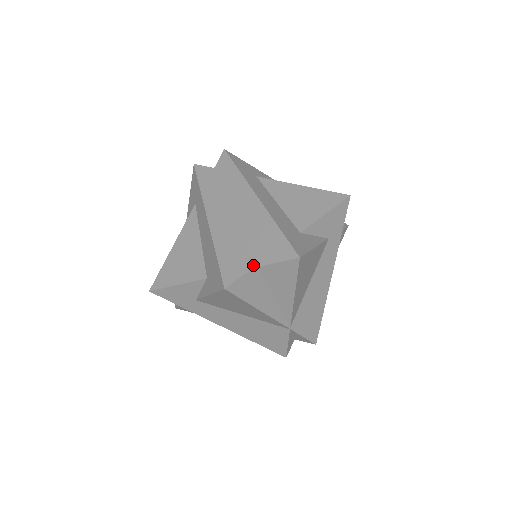
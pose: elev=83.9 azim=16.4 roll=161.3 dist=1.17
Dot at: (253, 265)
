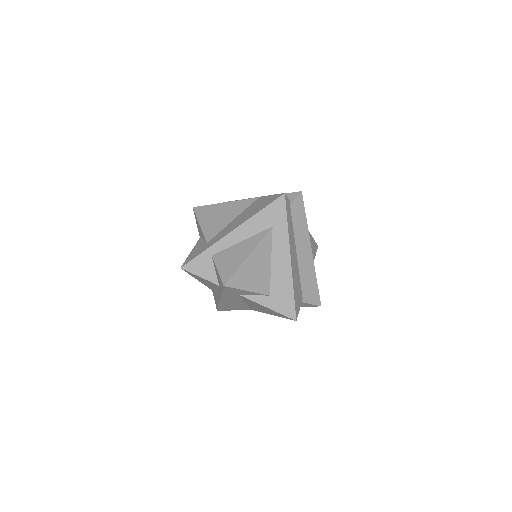
Dot at: (302, 302)
